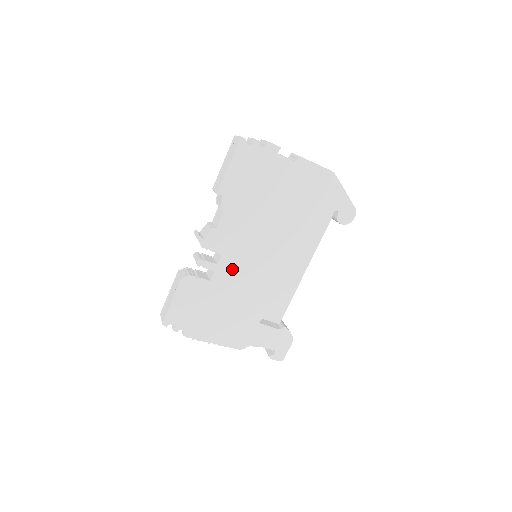
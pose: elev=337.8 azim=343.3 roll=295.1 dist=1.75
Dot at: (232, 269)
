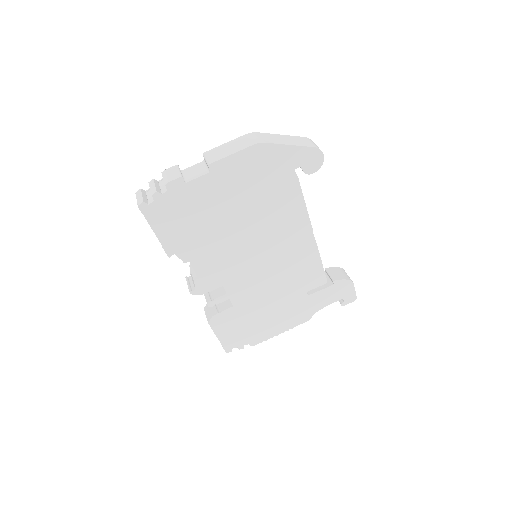
Dot at: (243, 286)
